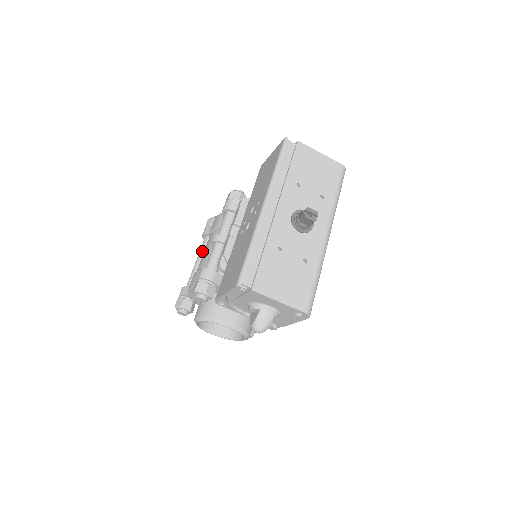
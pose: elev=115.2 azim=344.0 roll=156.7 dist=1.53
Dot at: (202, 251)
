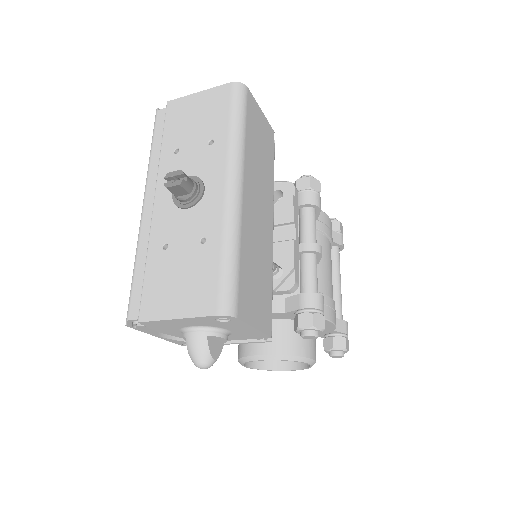
Dot at: occluded
